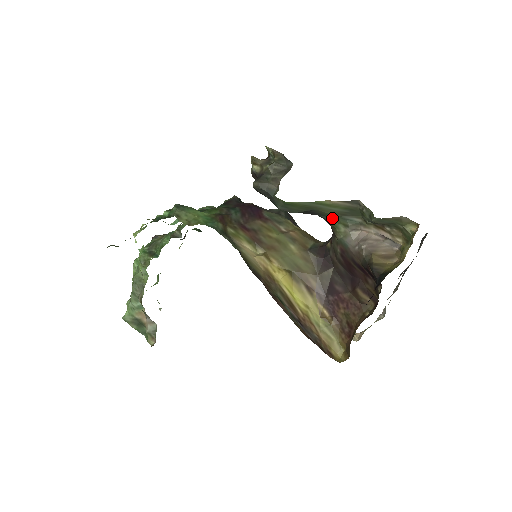
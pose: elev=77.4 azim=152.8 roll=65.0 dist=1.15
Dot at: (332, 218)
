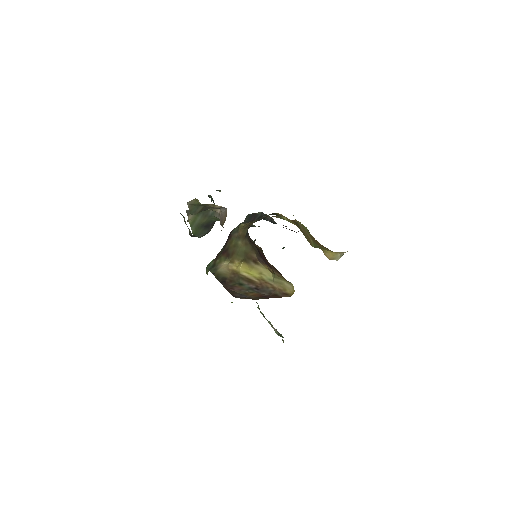
Dot at: (212, 219)
